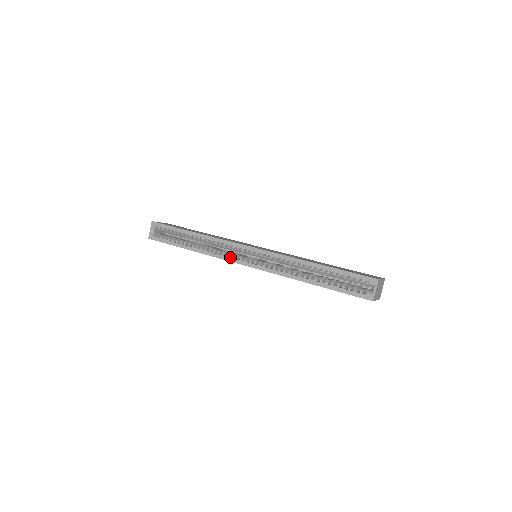
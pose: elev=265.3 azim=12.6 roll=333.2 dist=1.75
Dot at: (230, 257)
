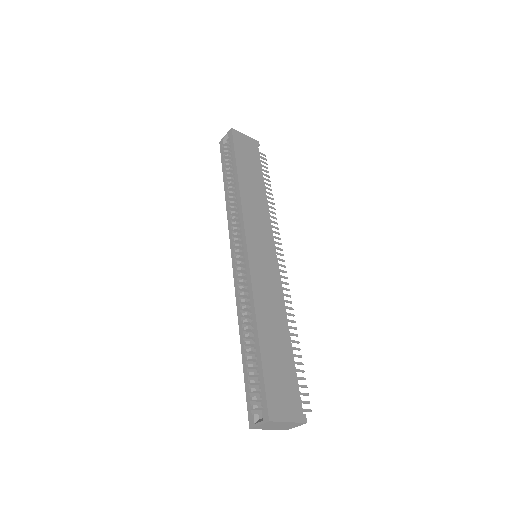
Dot at: (232, 233)
